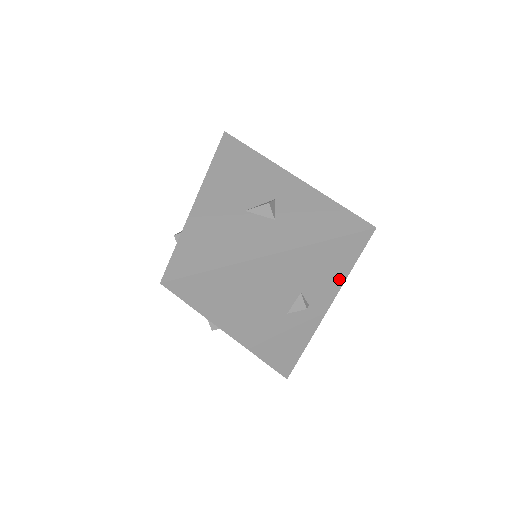
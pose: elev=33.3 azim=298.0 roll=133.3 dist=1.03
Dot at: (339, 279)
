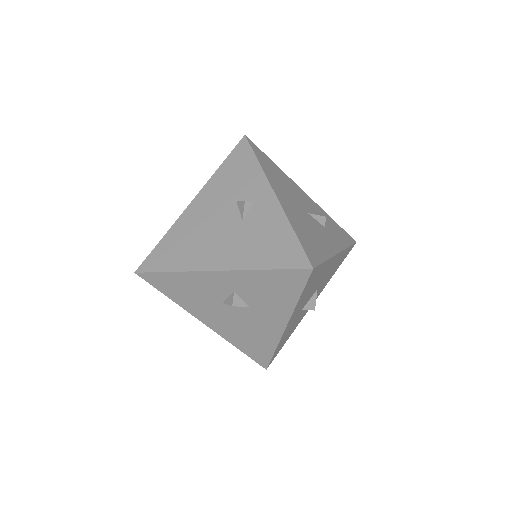
Dot at: (256, 172)
